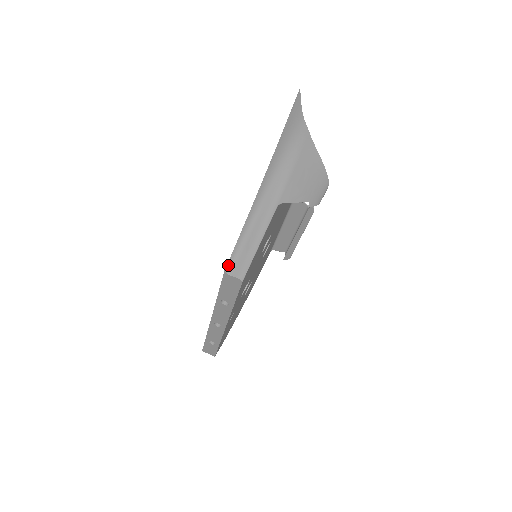
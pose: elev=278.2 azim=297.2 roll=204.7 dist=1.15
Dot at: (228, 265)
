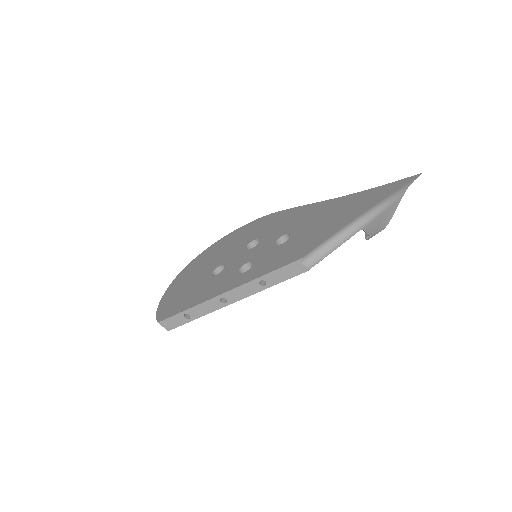
Dot at: (306, 255)
